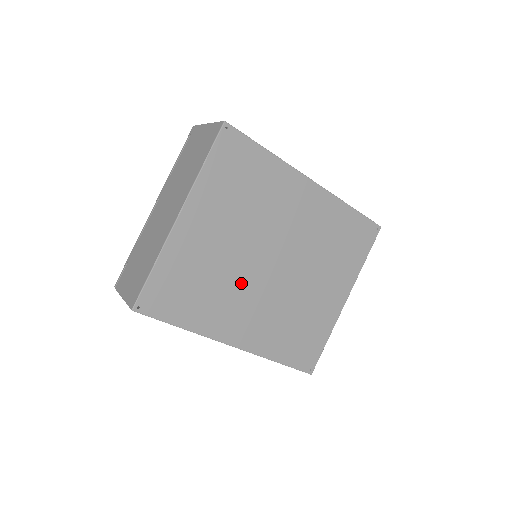
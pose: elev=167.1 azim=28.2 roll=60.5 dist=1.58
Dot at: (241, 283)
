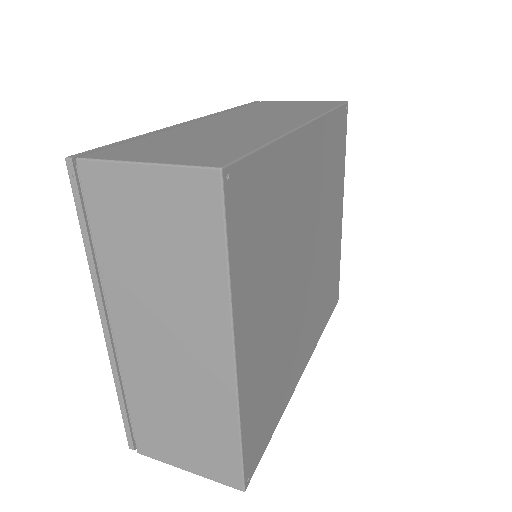
Dot at: (294, 320)
